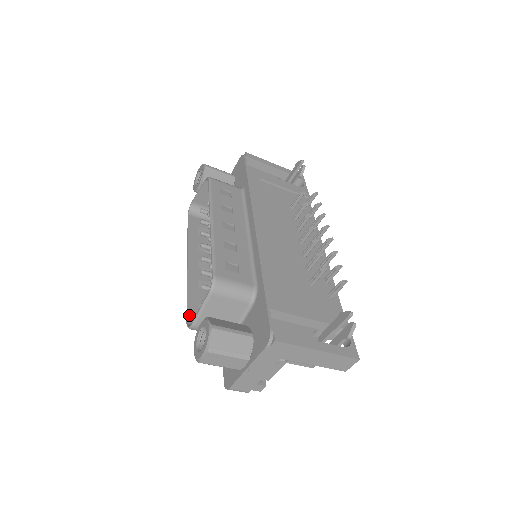
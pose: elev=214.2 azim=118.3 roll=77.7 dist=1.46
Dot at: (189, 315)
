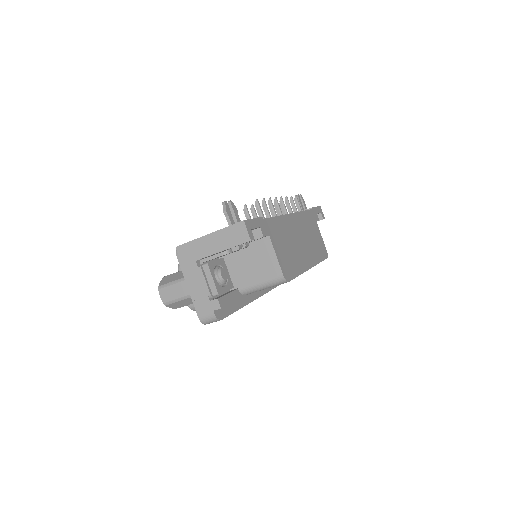
Dot at: occluded
